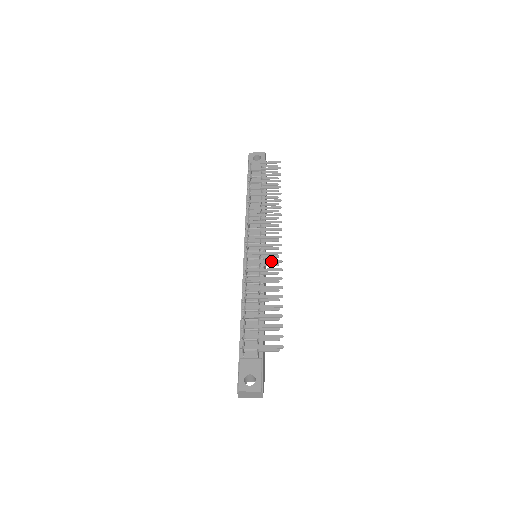
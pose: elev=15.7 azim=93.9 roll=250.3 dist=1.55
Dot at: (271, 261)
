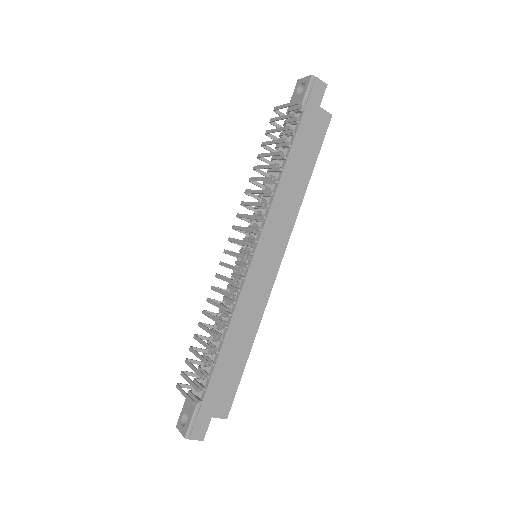
Dot at: (228, 280)
